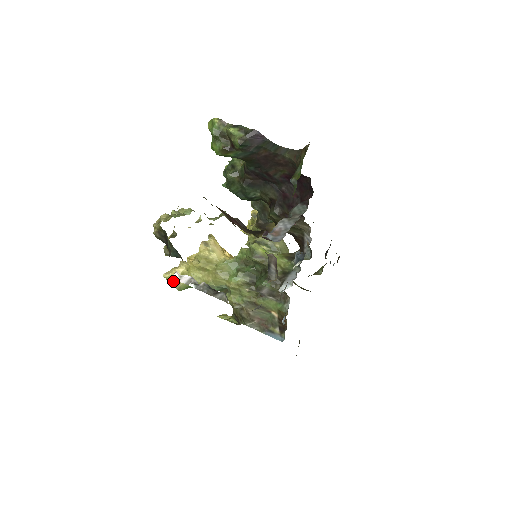
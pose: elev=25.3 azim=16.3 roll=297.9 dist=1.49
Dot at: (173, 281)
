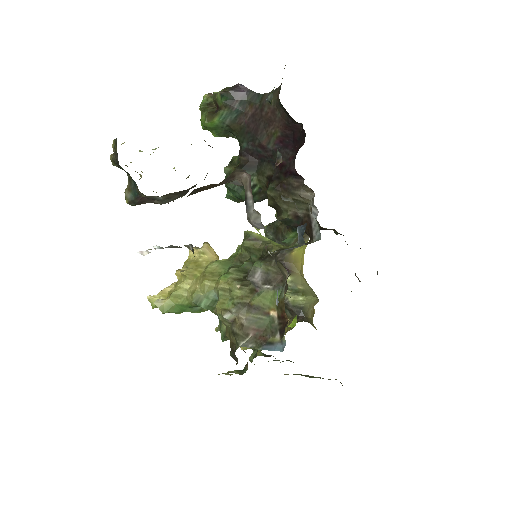
Dot at: occluded
